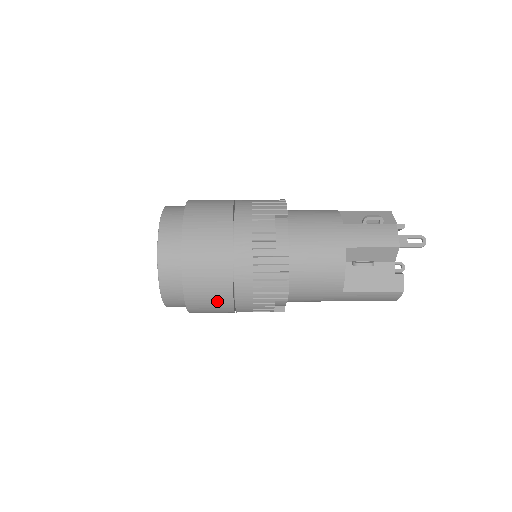
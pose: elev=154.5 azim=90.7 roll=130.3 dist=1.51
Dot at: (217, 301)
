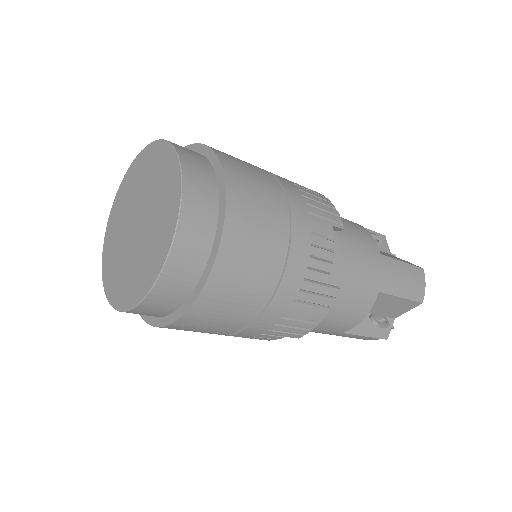
Dot at: (268, 202)
